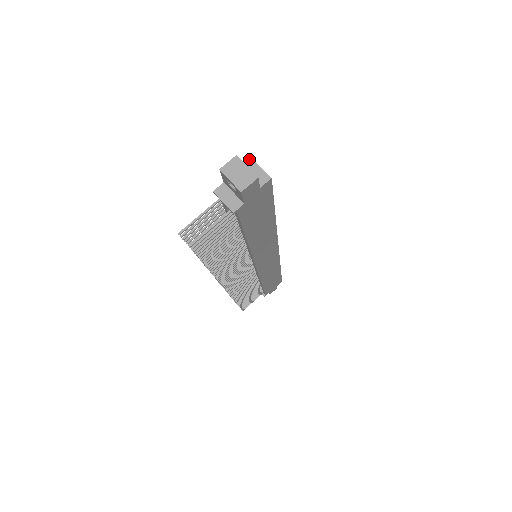
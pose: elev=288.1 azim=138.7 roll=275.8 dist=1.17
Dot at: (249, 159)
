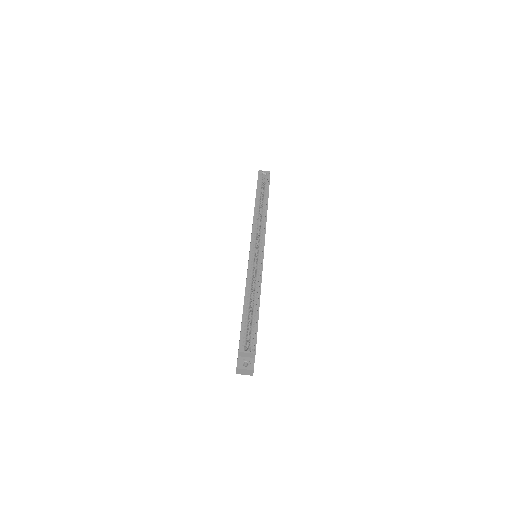
Dot at: (239, 353)
